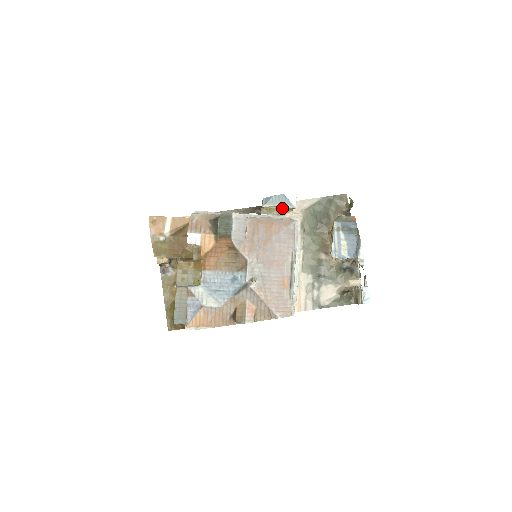
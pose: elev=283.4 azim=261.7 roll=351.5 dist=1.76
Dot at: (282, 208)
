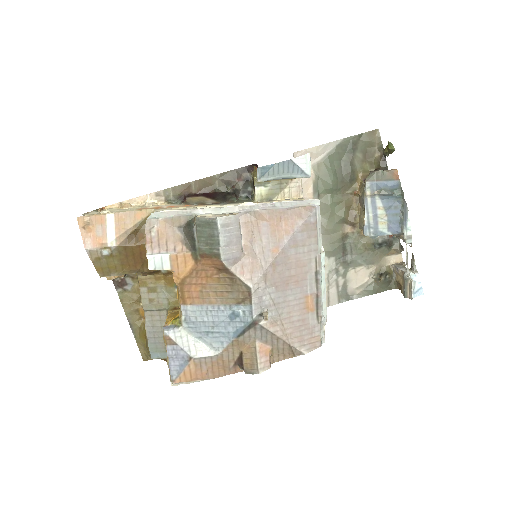
Dot at: (289, 179)
